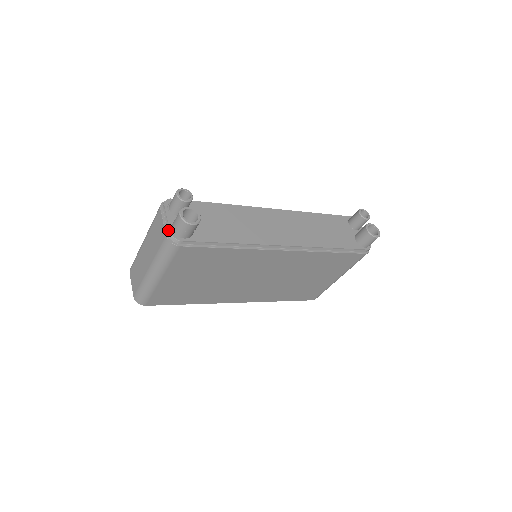
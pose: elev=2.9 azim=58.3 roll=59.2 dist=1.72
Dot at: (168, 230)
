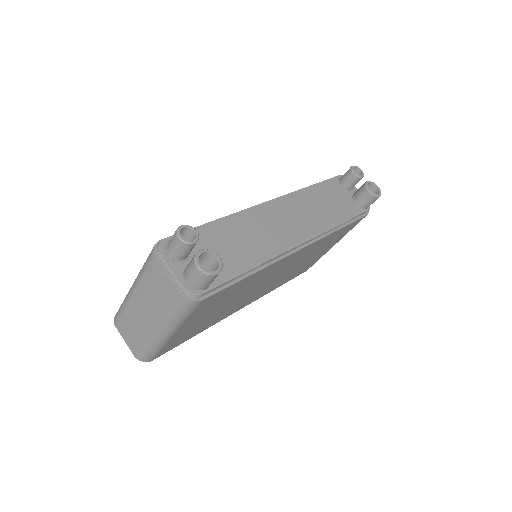
Dot at: (180, 285)
